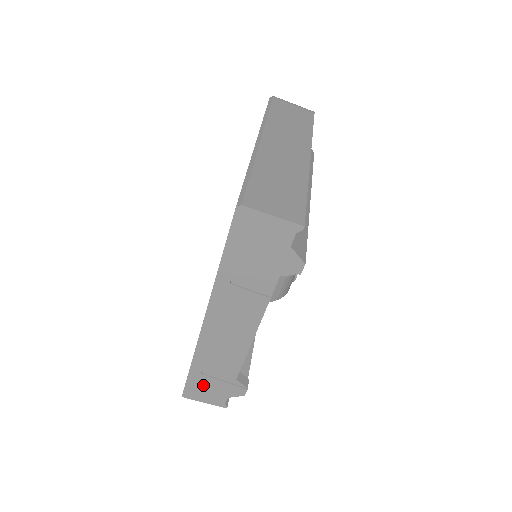
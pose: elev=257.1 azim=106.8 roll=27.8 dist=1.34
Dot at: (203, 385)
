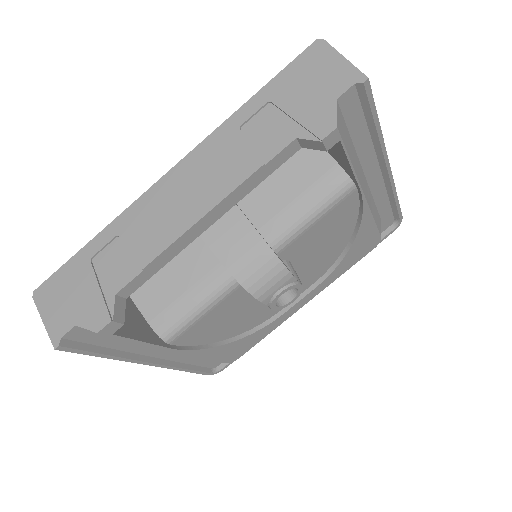
Dot at: (73, 282)
